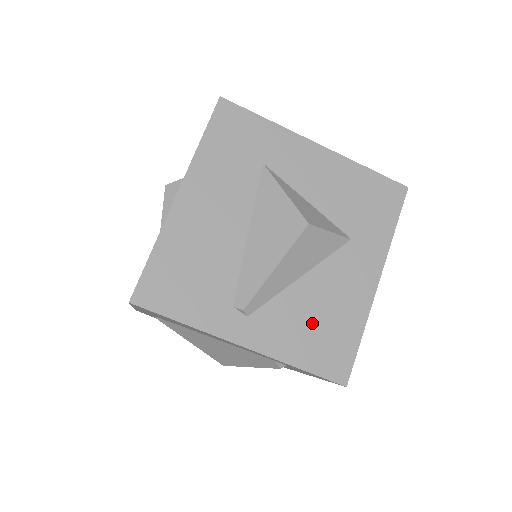
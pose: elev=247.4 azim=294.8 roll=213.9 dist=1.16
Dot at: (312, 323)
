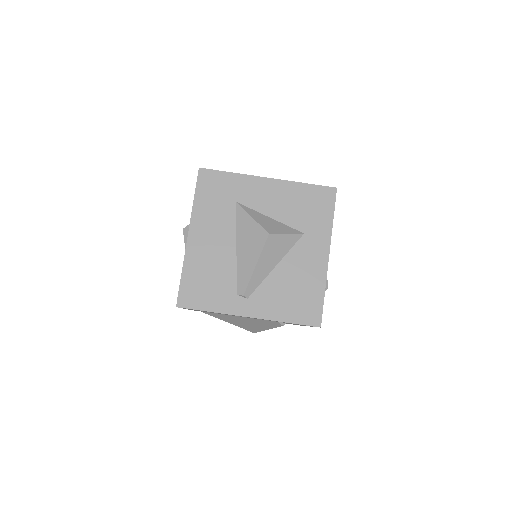
Dot at: (289, 293)
